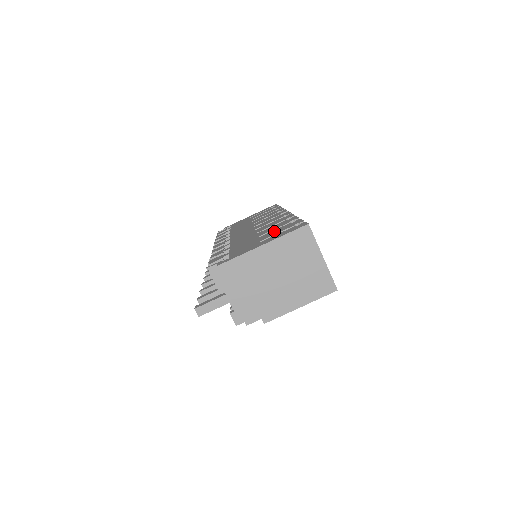
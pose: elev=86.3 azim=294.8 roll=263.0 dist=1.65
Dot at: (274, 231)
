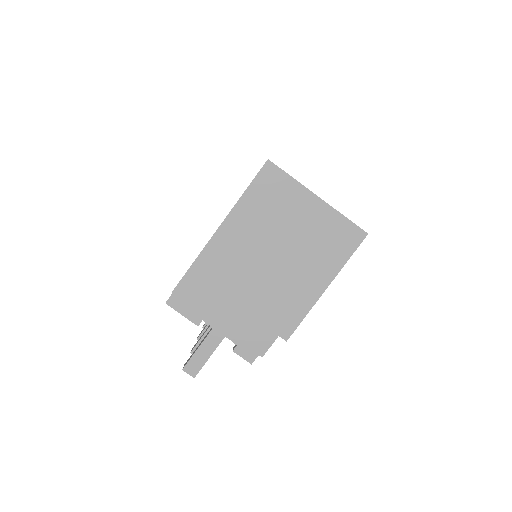
Dot at: occluded
